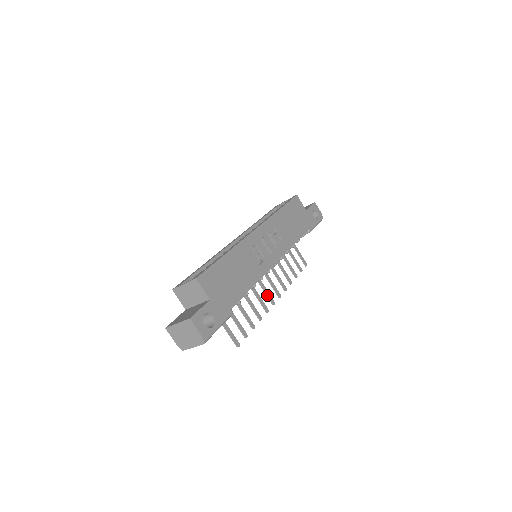
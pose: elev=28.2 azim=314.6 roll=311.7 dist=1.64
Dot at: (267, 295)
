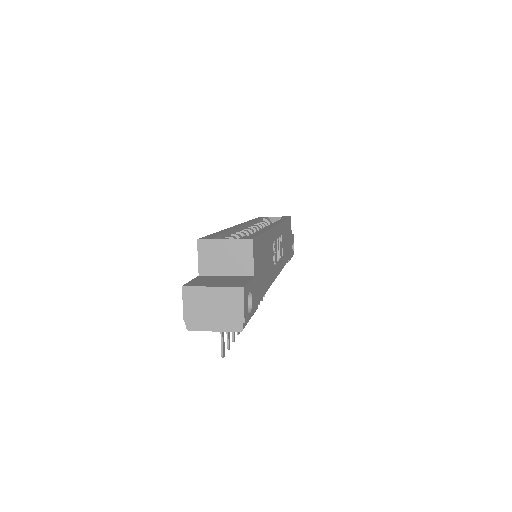
Dot at: occluded
